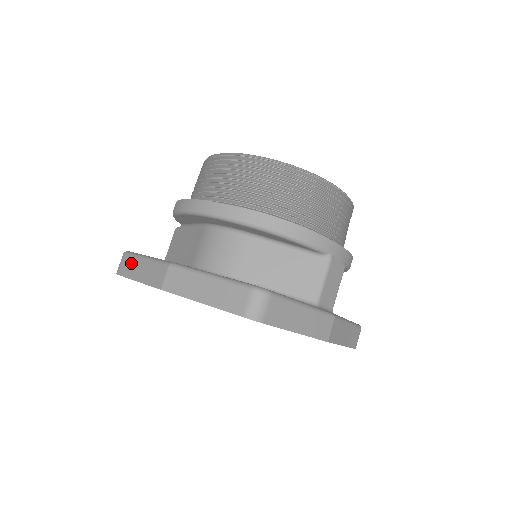
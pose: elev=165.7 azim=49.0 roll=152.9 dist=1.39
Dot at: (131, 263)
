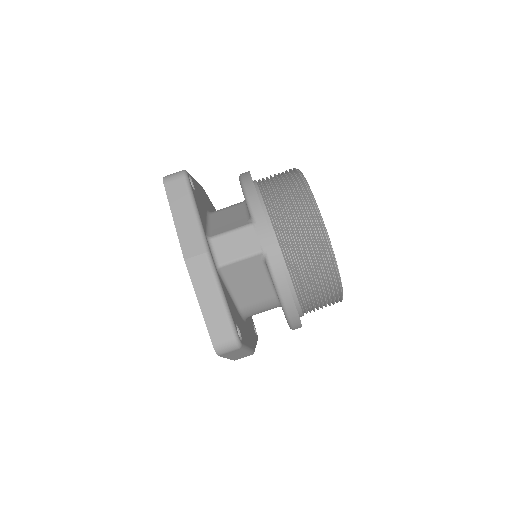
Dot at: occluded
